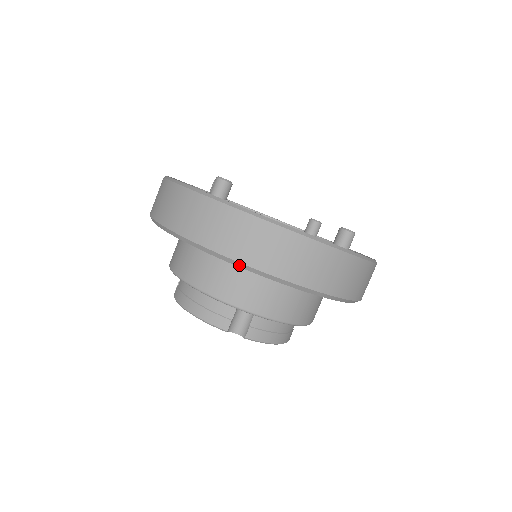
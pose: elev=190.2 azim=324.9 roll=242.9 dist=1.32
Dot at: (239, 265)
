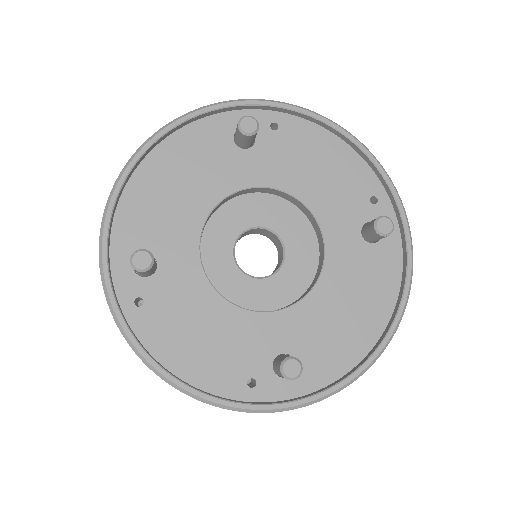
Dot at: occluded
